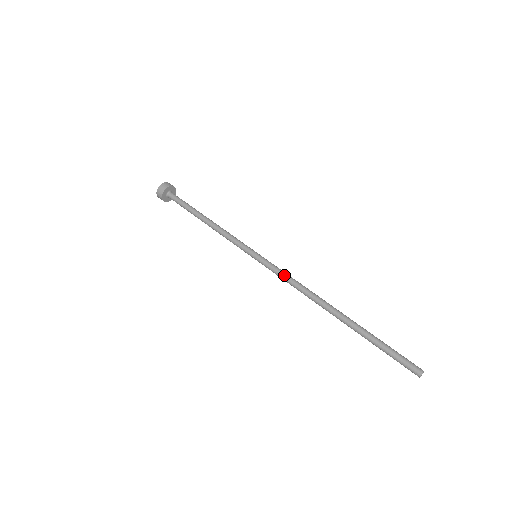
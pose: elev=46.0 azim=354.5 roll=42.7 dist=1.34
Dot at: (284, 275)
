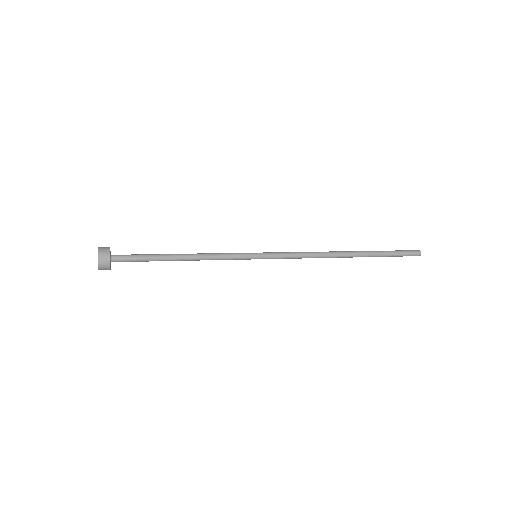
Dot at: (294, 255)
